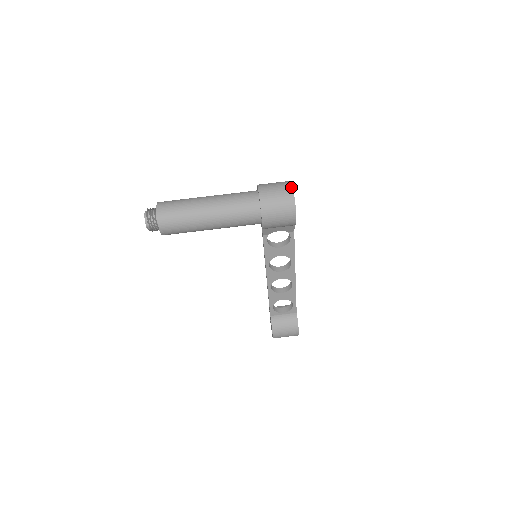
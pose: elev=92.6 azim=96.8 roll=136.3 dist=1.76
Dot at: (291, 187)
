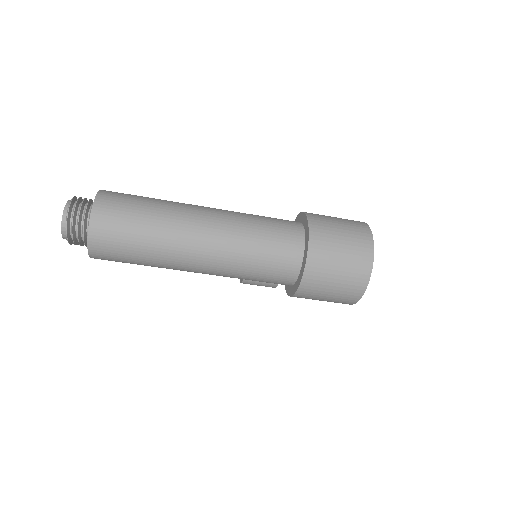
Dot at: (369, 269)
